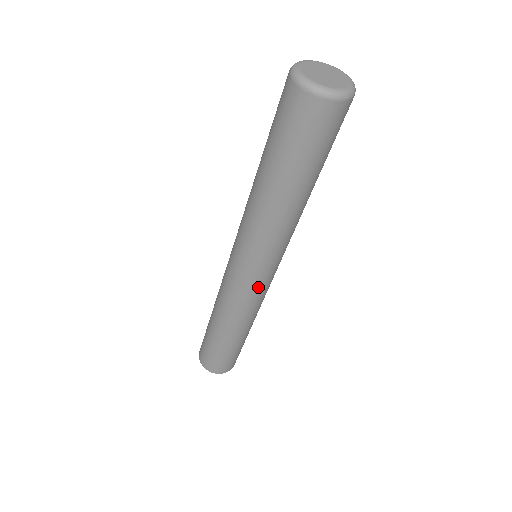
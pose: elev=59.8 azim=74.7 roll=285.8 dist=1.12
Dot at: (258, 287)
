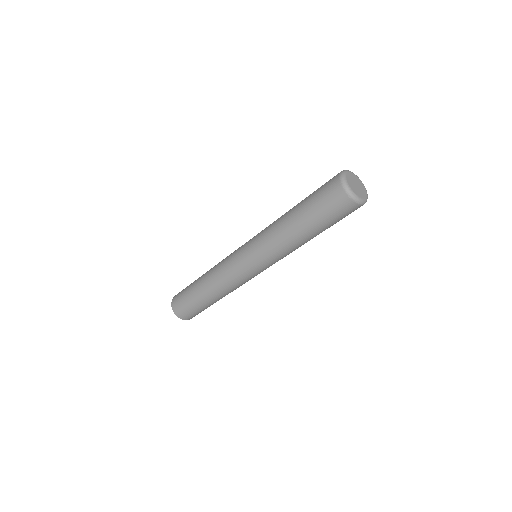
Dot at: (253, 276)
